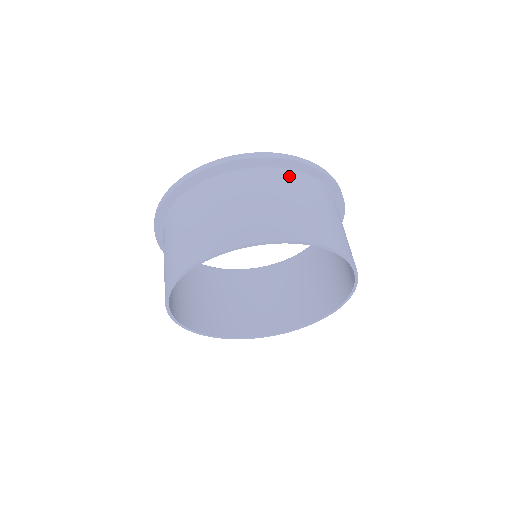
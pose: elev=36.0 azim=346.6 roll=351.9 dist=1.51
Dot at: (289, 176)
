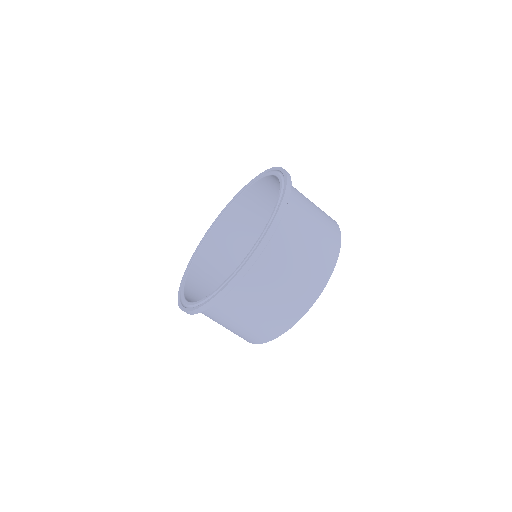
Dot at: (277, 243)
